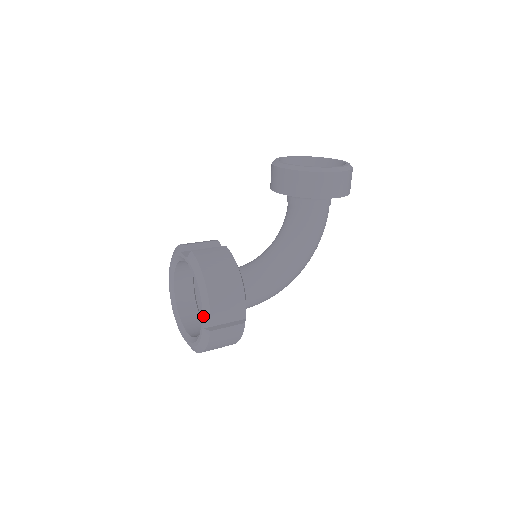
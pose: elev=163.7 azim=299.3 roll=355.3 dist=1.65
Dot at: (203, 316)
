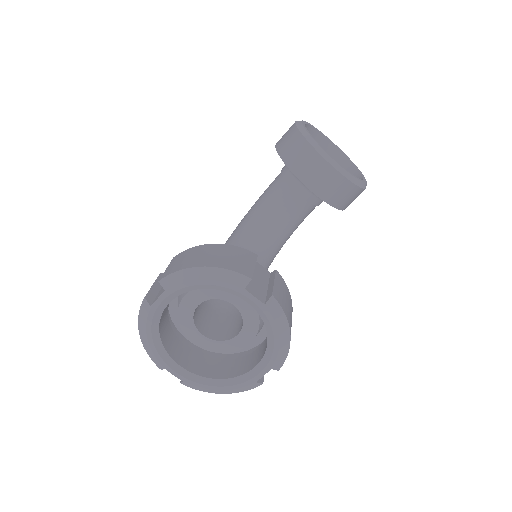
Dot at: occluded
